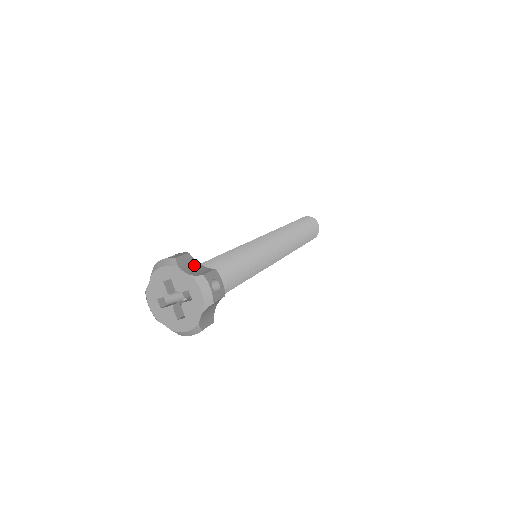
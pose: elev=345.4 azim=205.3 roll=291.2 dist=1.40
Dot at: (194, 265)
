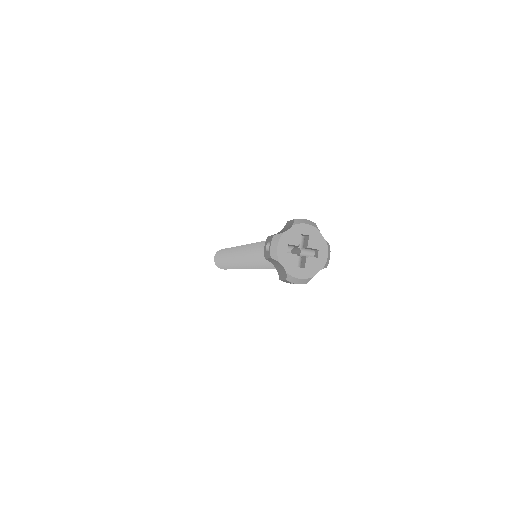
Dot at: occluded
